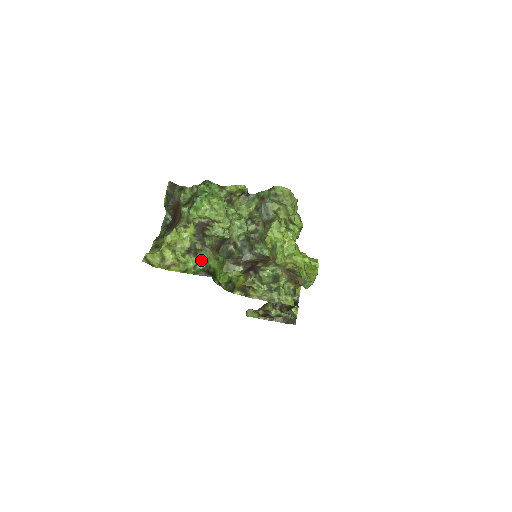
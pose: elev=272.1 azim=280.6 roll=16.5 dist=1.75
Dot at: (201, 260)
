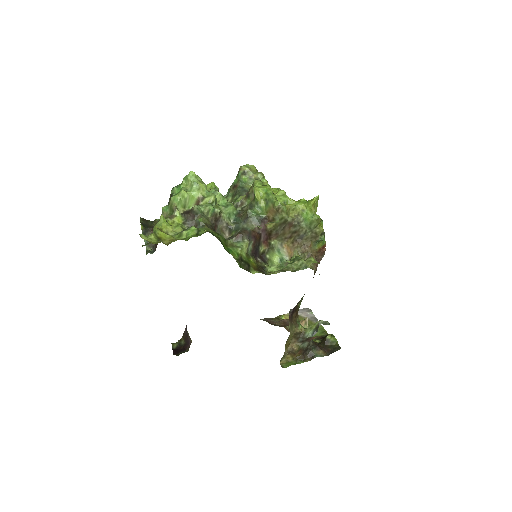
Dot at: occluded
